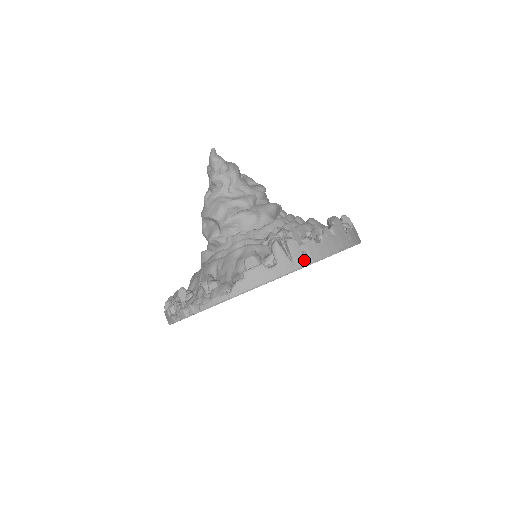
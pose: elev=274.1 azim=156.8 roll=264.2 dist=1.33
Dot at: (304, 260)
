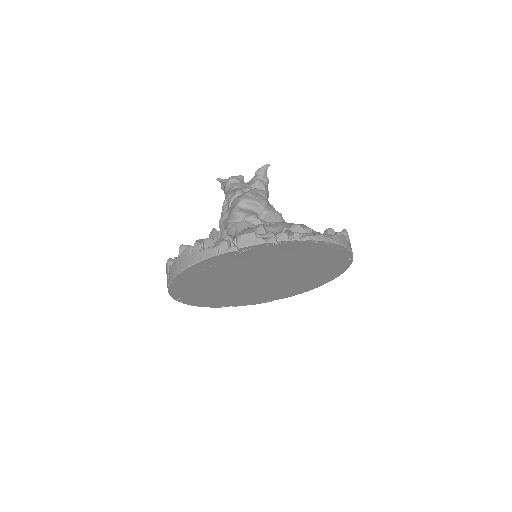
Dot at: occluded
